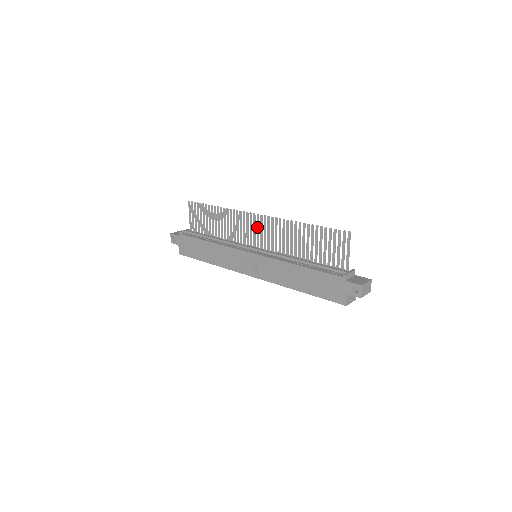
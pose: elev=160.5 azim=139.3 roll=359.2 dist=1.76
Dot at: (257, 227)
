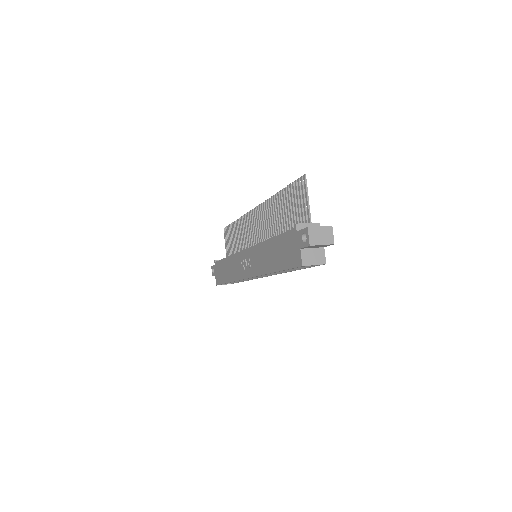
Dot at: (255, 223)
